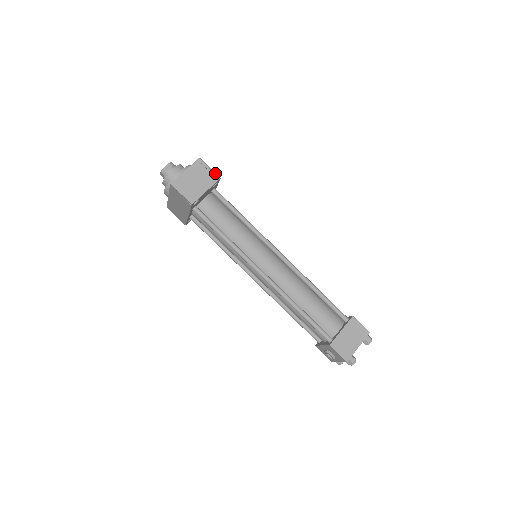
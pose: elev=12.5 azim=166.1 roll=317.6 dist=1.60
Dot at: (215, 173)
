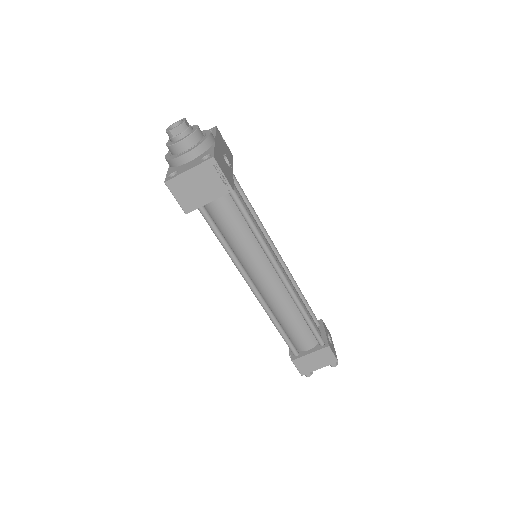
Dot at: (228, 183)
